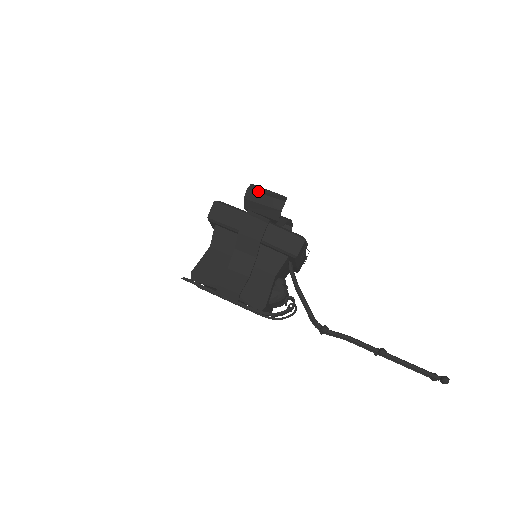
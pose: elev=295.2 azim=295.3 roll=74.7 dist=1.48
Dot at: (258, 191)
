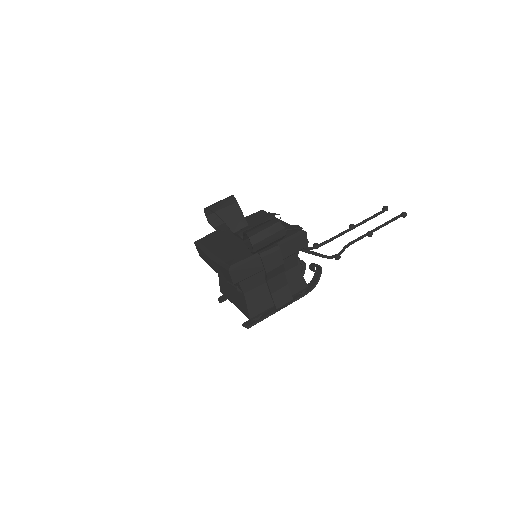
Dot at: (260, 239)
